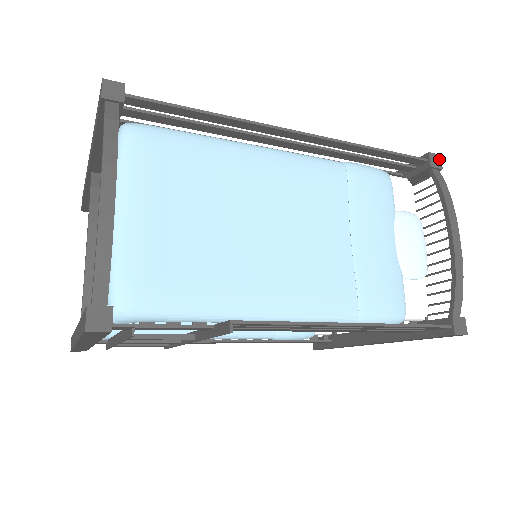
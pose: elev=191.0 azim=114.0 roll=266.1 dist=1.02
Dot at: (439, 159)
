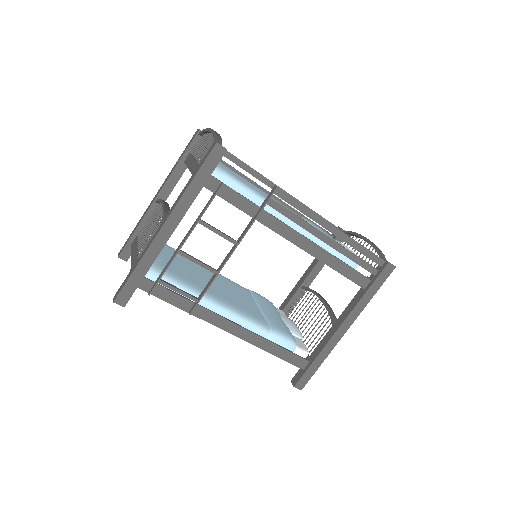
Dot at: occluded
